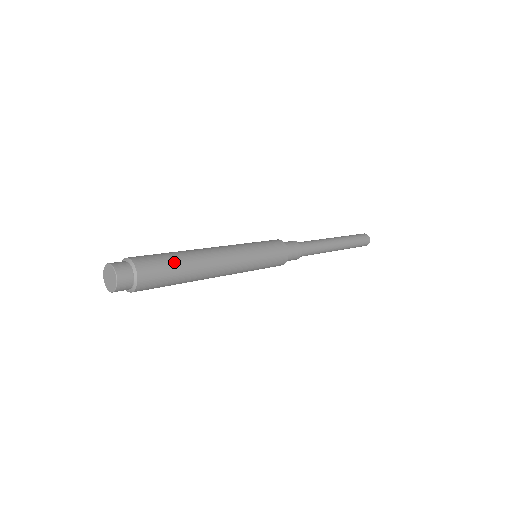
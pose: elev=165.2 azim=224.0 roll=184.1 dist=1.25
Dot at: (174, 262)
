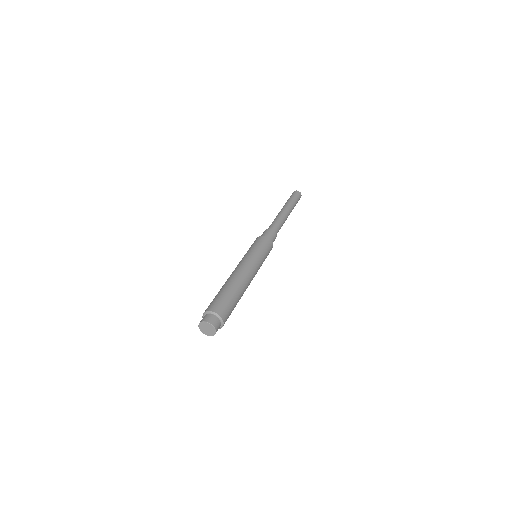
Dot at: (230, 296)
